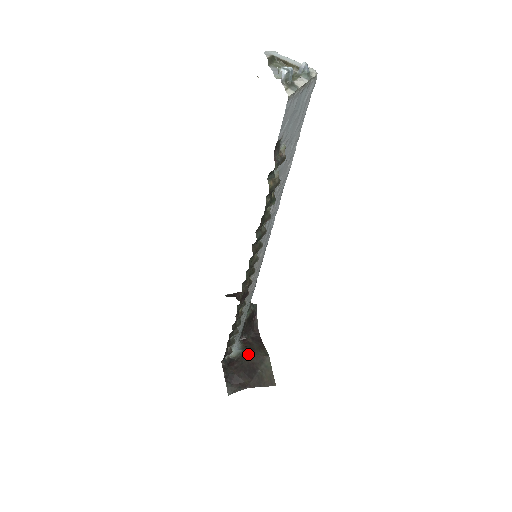
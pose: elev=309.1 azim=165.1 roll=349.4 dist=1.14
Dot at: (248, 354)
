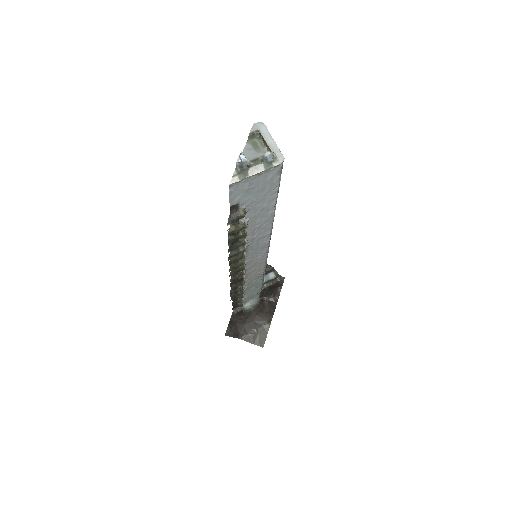
Dot at: (255, 314)
